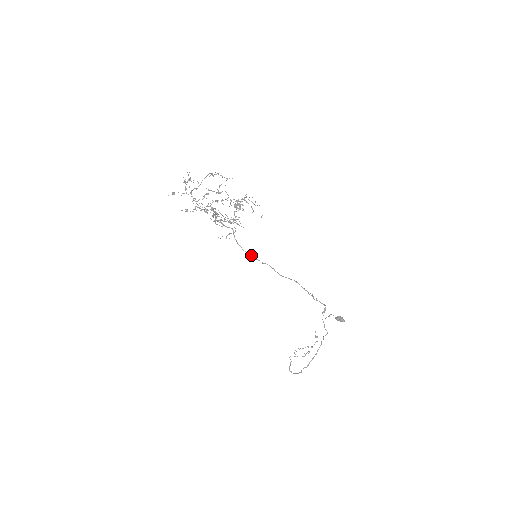
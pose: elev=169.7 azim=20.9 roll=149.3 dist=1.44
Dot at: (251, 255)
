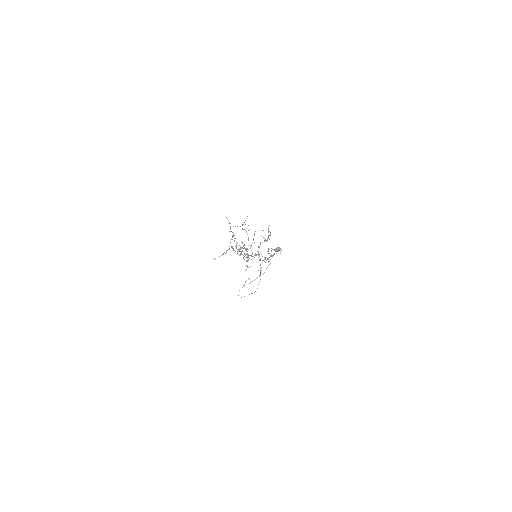
Dot at: occluded
